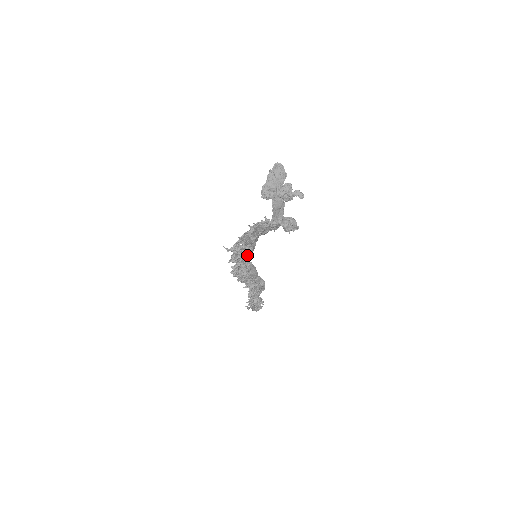
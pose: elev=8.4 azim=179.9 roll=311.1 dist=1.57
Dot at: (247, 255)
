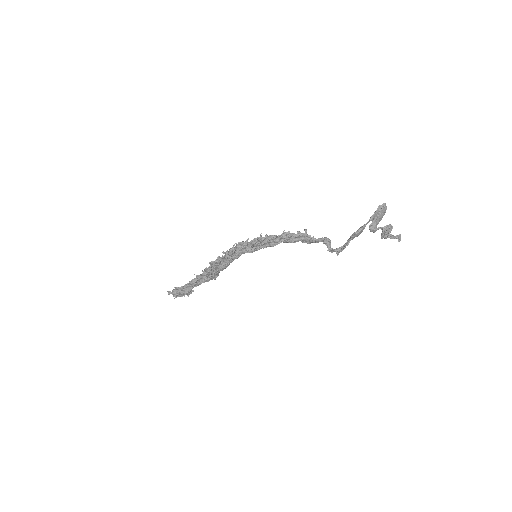
Dot at: (246, 252)
